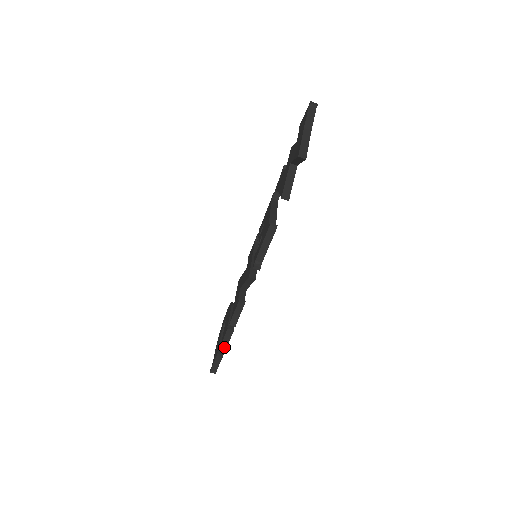
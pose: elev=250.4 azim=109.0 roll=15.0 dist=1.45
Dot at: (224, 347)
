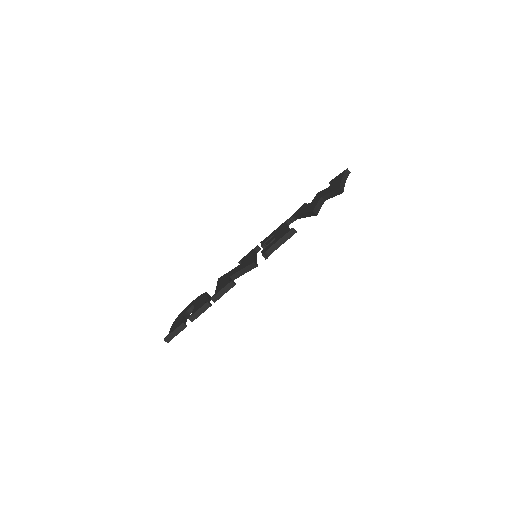
Dot at: (193, 319)
